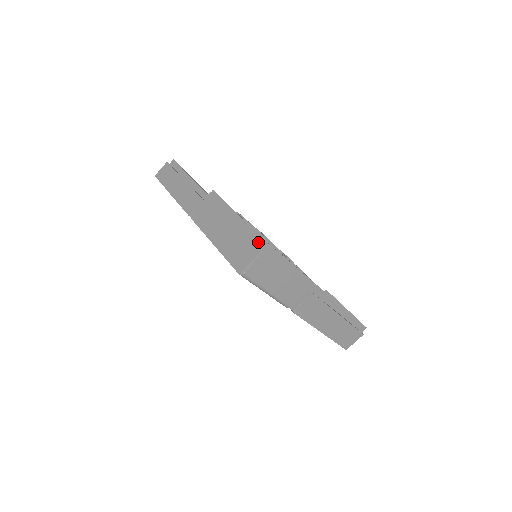
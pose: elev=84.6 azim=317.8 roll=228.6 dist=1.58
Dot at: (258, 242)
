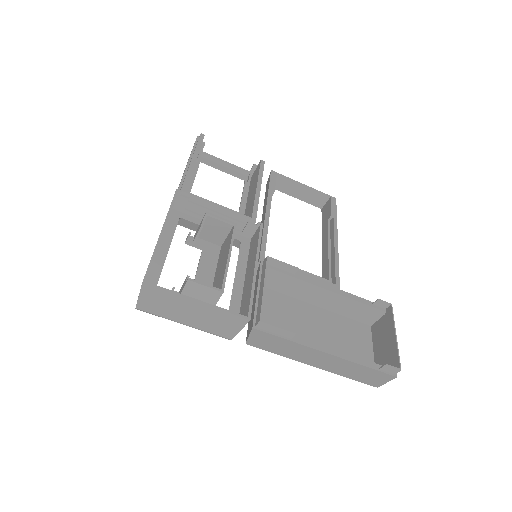
Dot at: occluded
